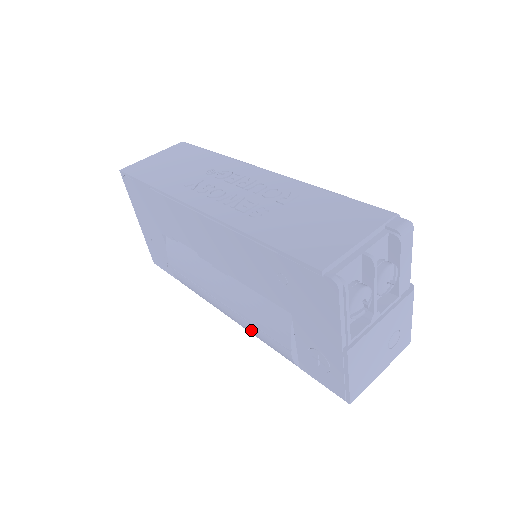
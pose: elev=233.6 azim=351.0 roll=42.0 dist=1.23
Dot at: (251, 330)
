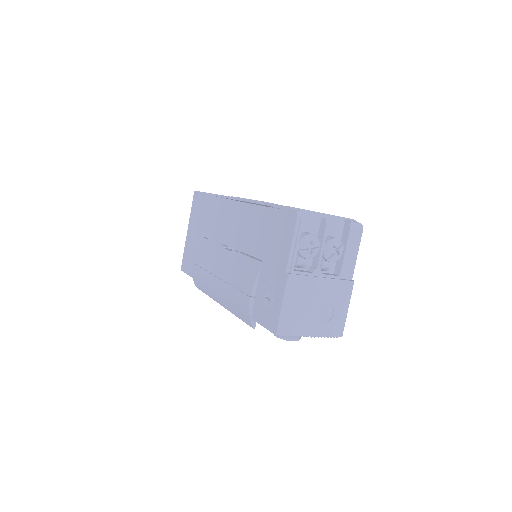
Dot at: (229, 294)
